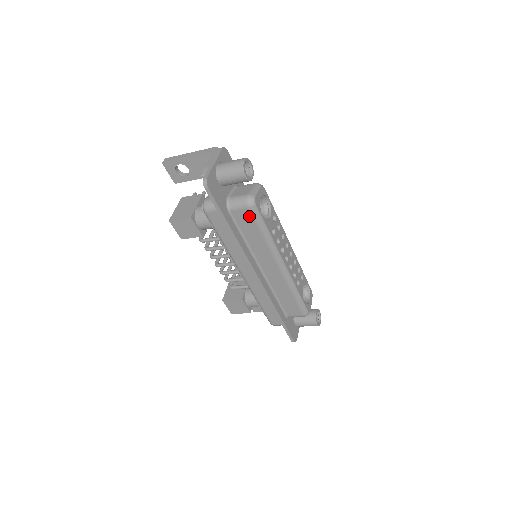
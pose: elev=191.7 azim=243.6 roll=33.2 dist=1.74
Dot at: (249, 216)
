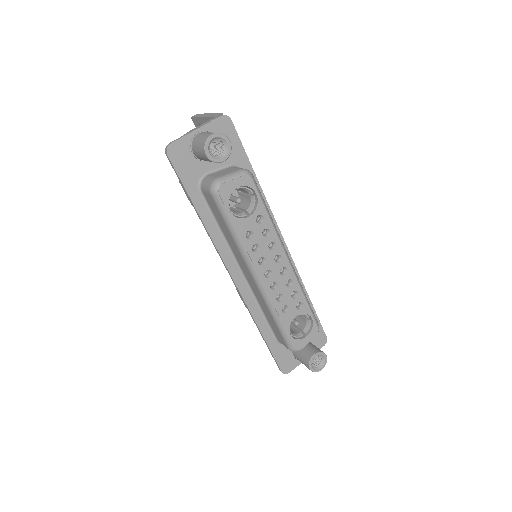
Dot at: (215, 204)
